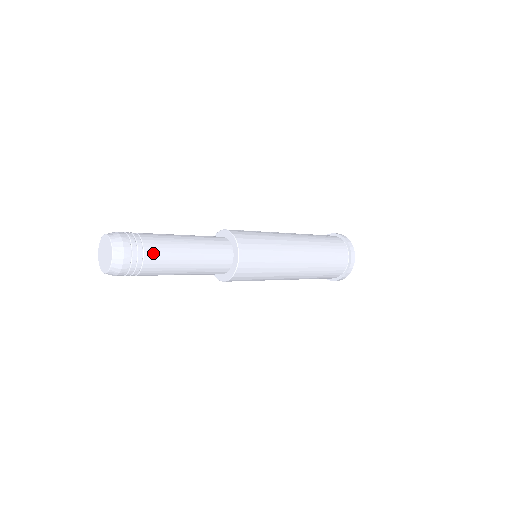
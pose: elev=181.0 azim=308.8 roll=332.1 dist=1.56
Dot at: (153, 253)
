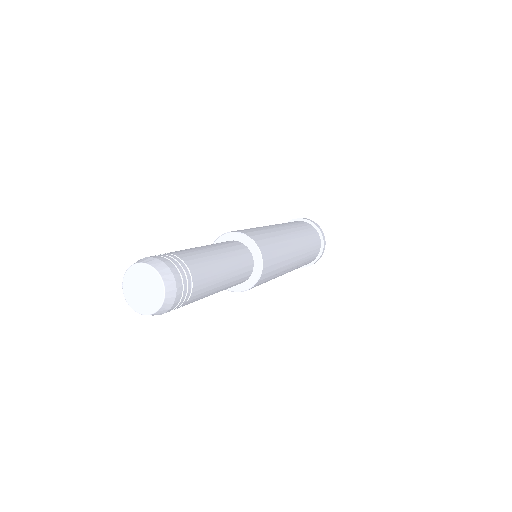
Dot at: (193, 300)
